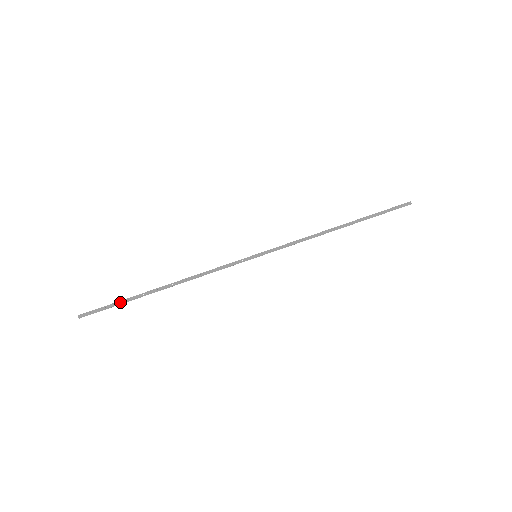
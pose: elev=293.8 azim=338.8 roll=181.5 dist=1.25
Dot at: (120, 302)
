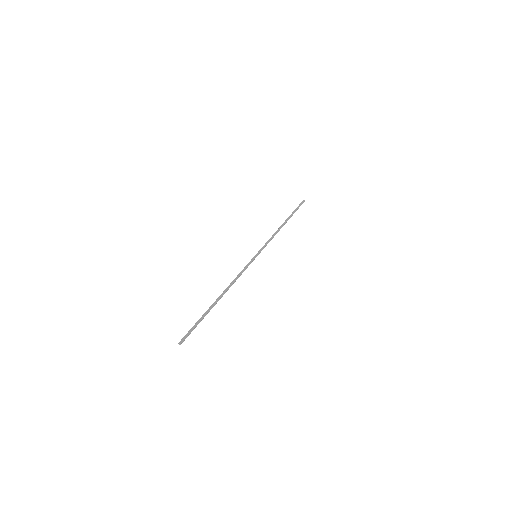
Dot at: (200, 319)
